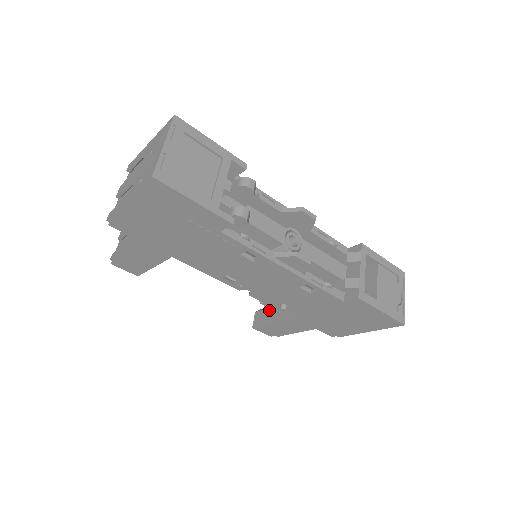
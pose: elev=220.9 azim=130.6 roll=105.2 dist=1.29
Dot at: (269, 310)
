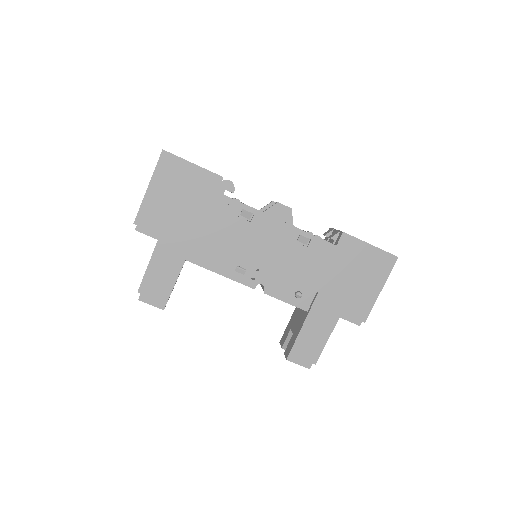
Dot at: (293, 334)
